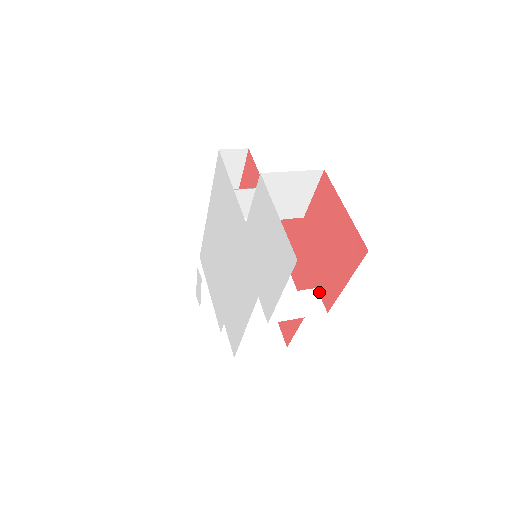
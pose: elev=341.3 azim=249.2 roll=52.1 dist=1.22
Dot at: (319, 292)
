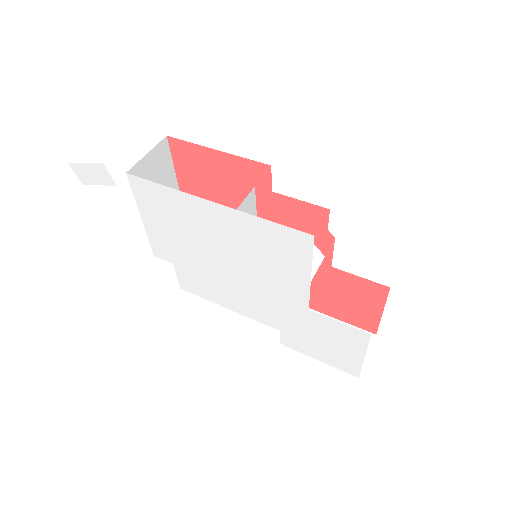
Dot at: occluded
